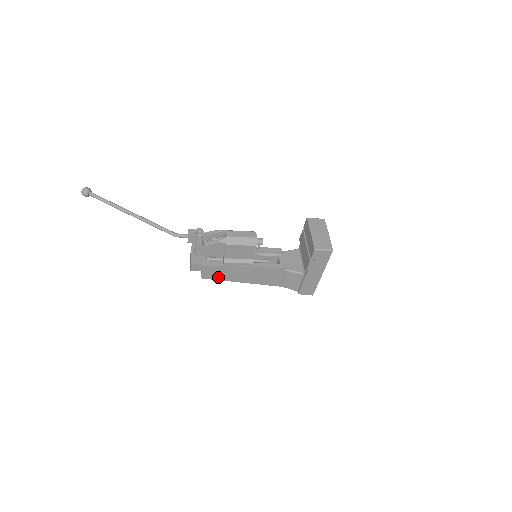
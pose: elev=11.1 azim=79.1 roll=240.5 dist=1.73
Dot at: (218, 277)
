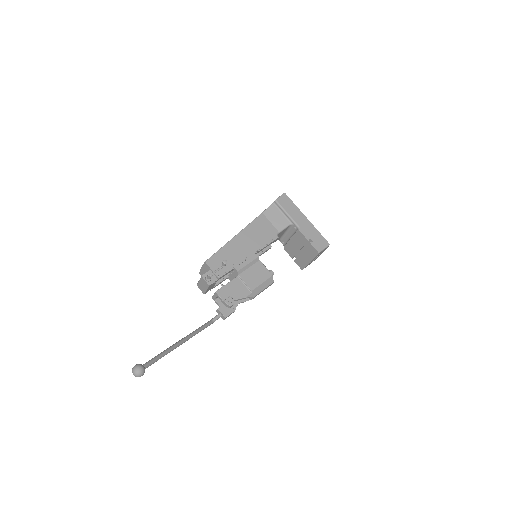
Dot at: occluded
